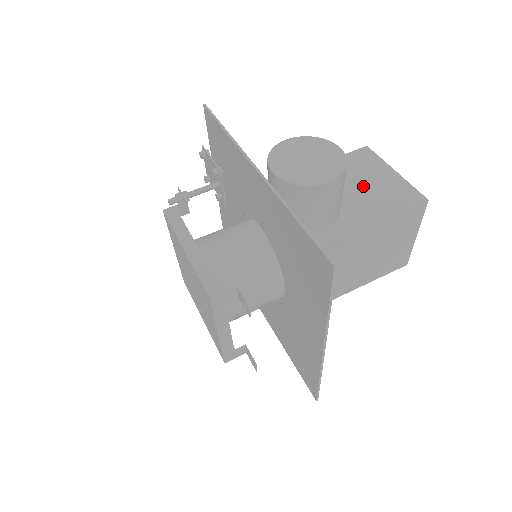
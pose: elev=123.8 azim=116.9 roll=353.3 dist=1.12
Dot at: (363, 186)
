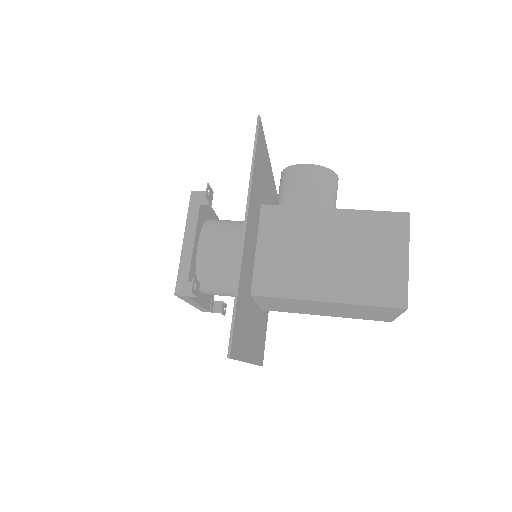
Dot at: occluded
